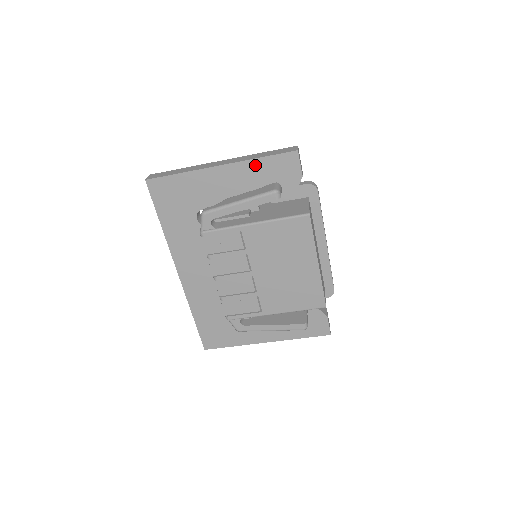
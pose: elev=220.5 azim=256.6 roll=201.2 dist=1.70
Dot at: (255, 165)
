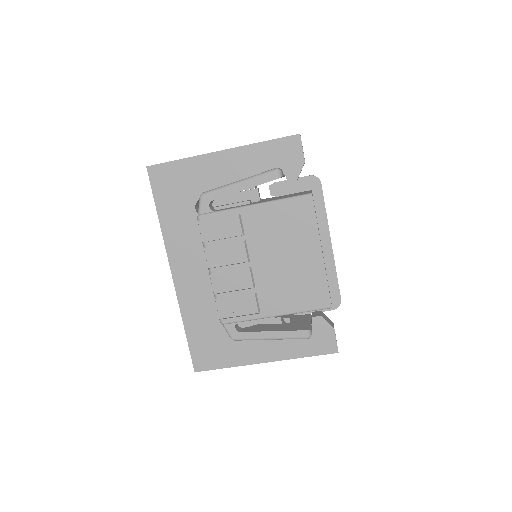
Dot at: (257, 150)
